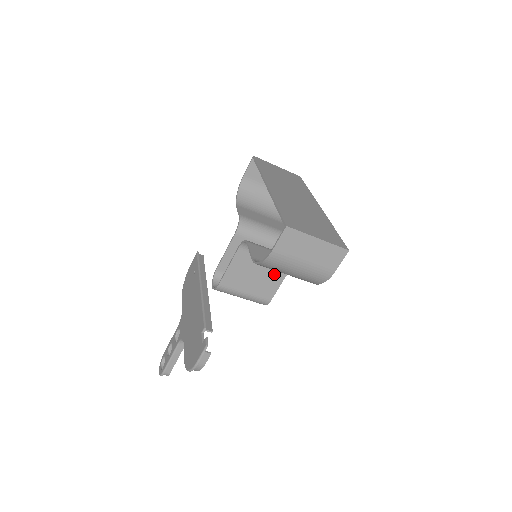
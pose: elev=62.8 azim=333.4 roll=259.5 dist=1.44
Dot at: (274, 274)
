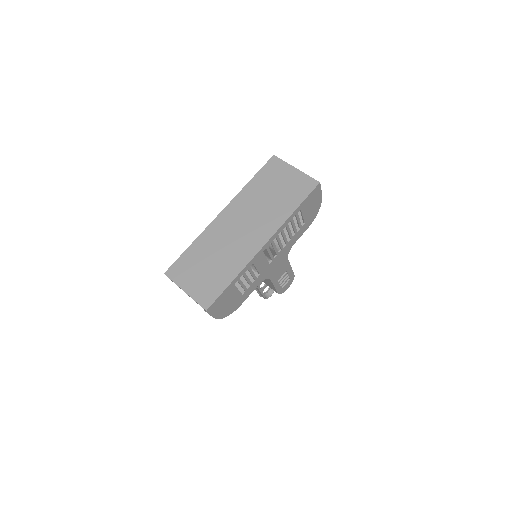
Dot at: occluded
